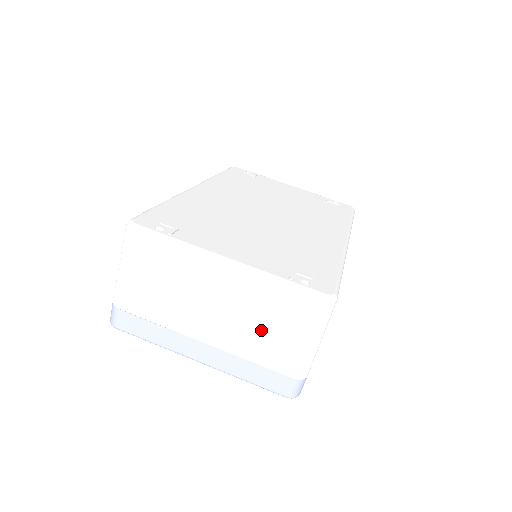
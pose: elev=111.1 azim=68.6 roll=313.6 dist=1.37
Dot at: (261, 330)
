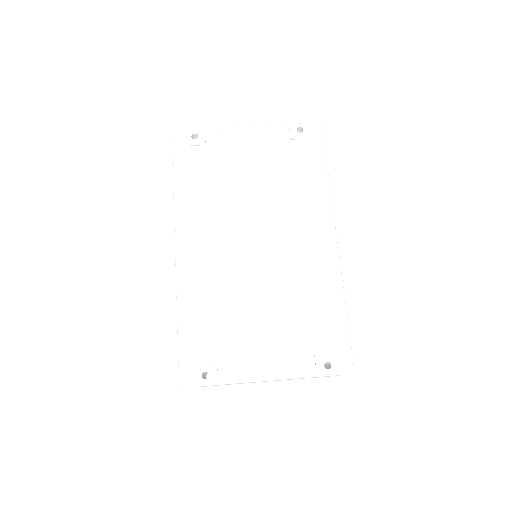
Dot at: occluded
